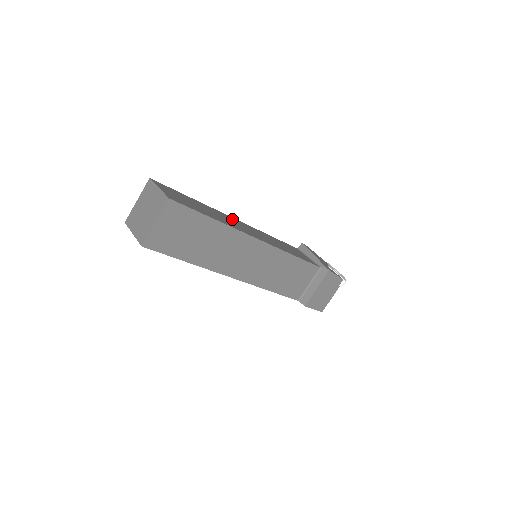
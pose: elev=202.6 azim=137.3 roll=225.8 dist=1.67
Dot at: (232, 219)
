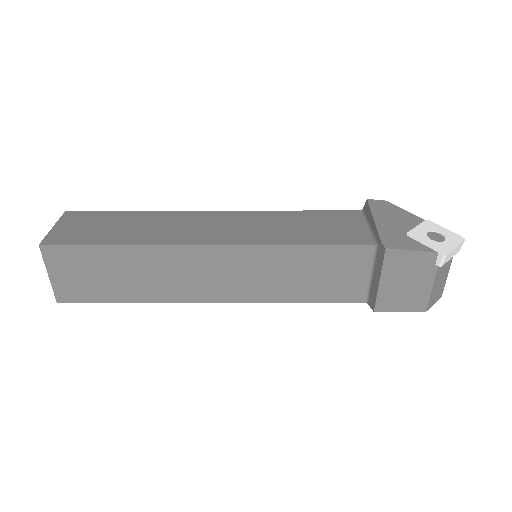
Dot at: (198, 217)
